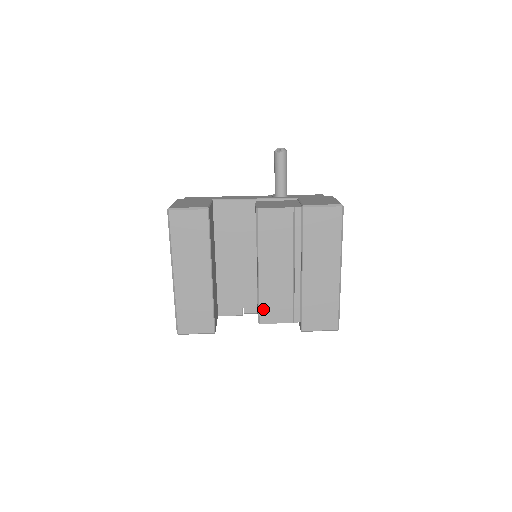
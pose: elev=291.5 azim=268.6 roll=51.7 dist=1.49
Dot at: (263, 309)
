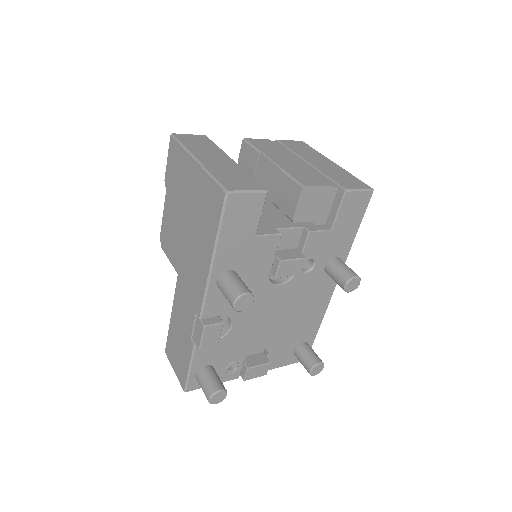
Dot at: (298, 178)
